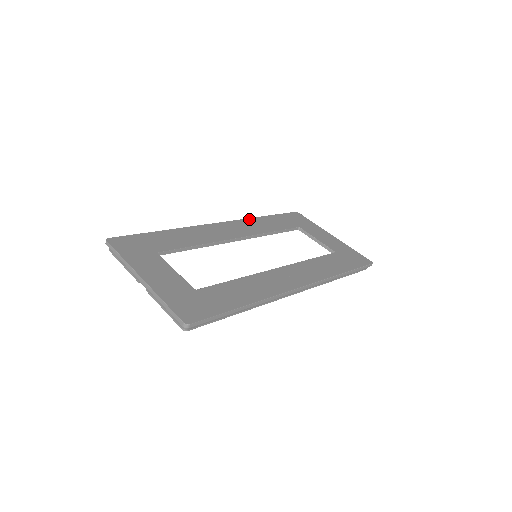
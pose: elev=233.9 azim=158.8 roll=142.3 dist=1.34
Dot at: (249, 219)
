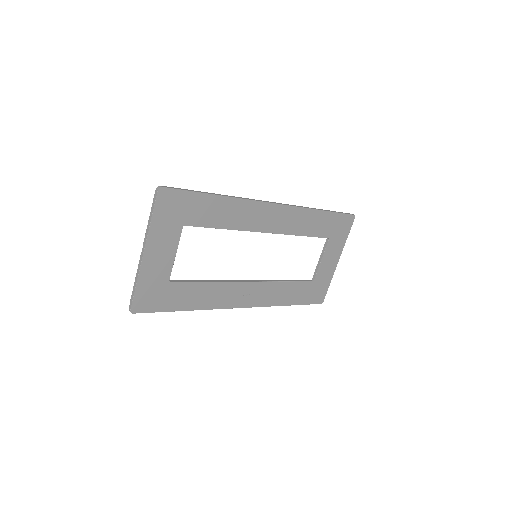
Dot at: (304, 210)
